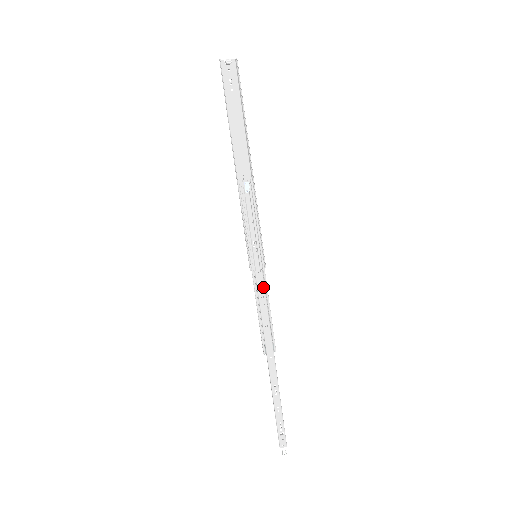
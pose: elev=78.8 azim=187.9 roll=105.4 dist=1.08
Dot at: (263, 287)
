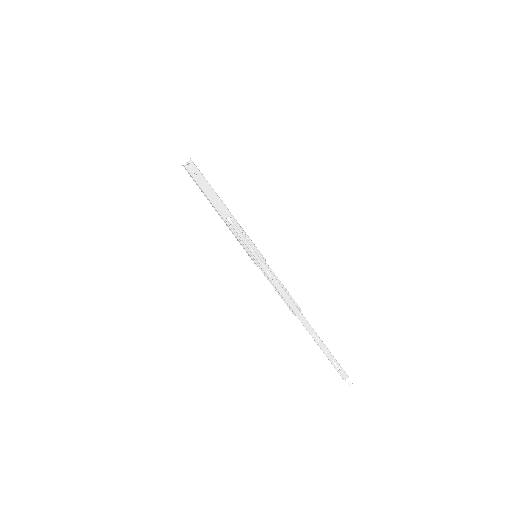
Dot at: (269, 272)
